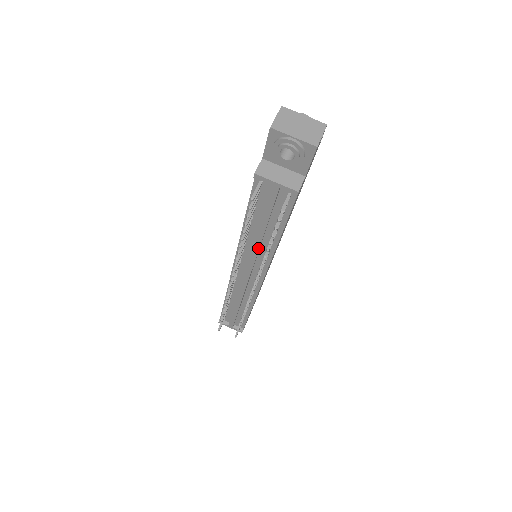
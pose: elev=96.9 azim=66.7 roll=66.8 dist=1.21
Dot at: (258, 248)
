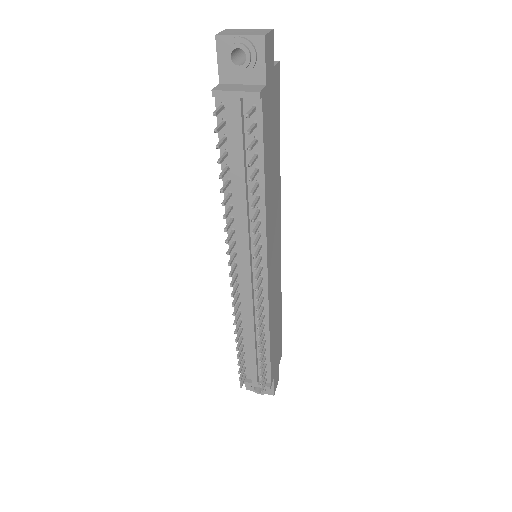
Dot at: (246, 213)
